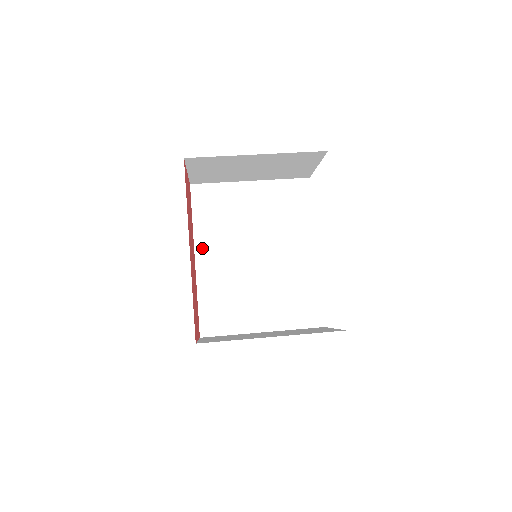
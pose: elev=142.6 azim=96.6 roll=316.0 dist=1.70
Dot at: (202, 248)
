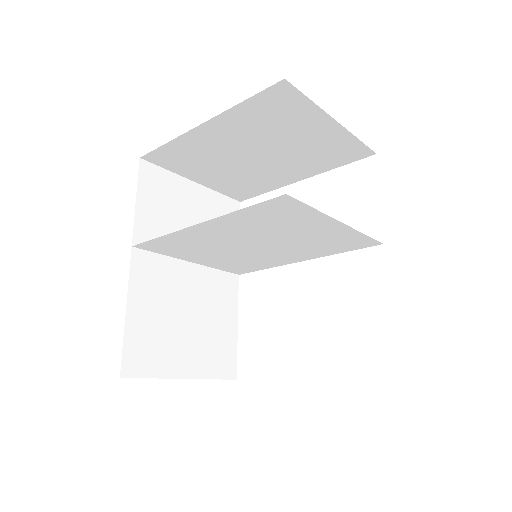
Dot at: (195, 231)
